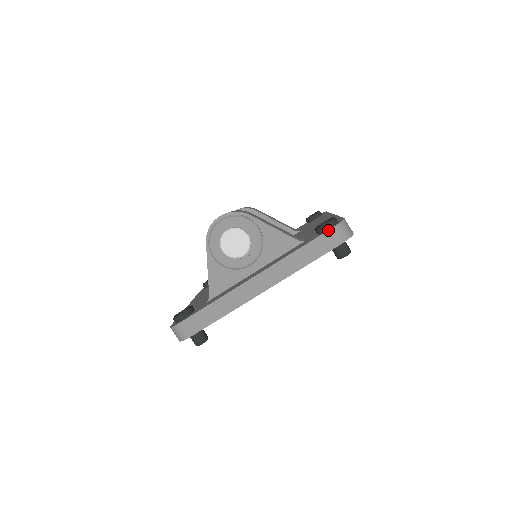
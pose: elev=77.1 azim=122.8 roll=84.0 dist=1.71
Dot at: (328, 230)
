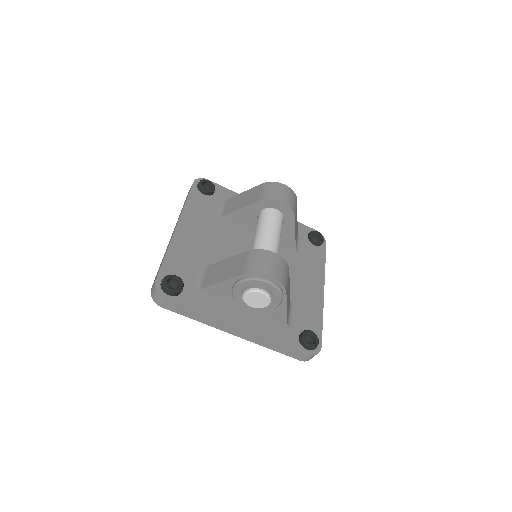
Dot at: (306, 354)
